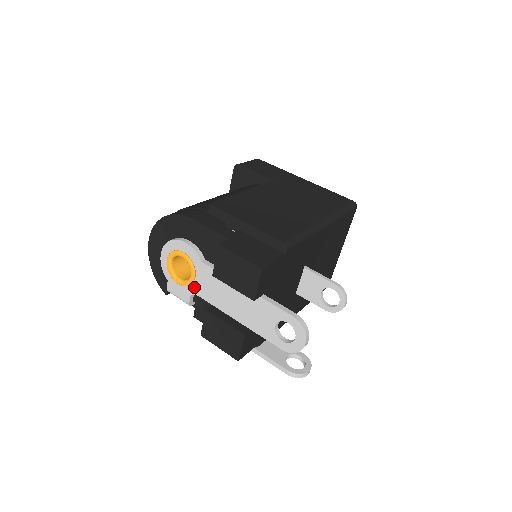
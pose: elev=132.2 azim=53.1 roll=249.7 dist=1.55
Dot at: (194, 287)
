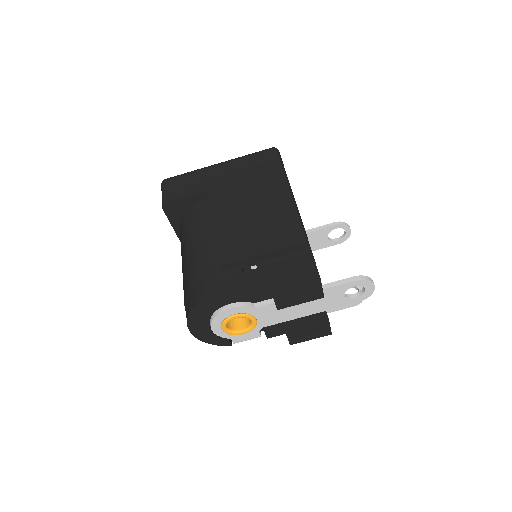
Dot at: (259, 325)
